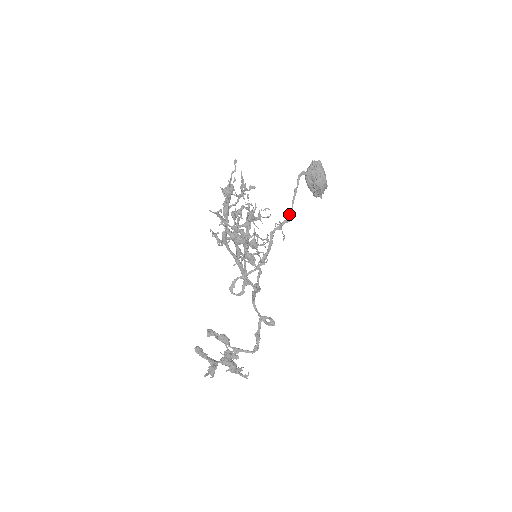
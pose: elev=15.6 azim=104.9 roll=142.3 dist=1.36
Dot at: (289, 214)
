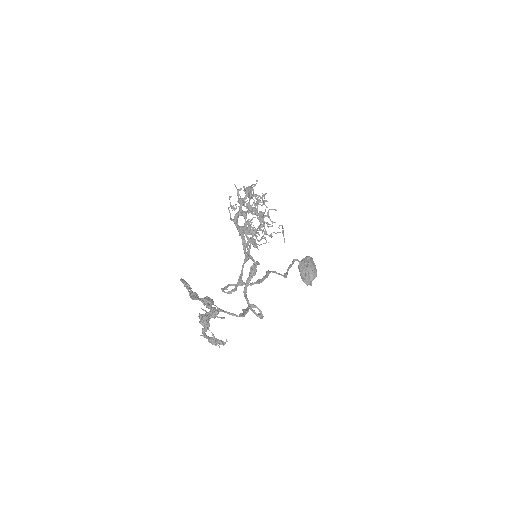
Dot at: (284, 273)
